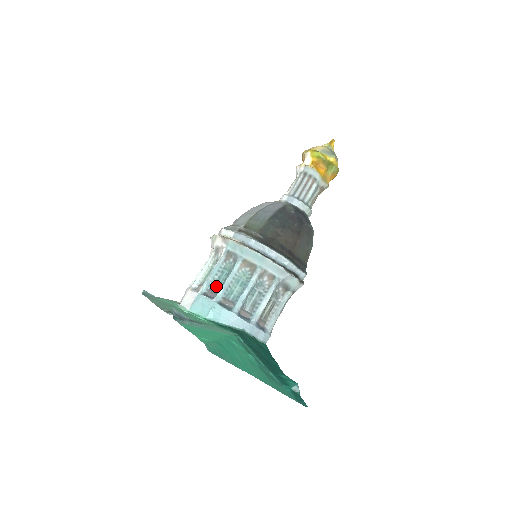
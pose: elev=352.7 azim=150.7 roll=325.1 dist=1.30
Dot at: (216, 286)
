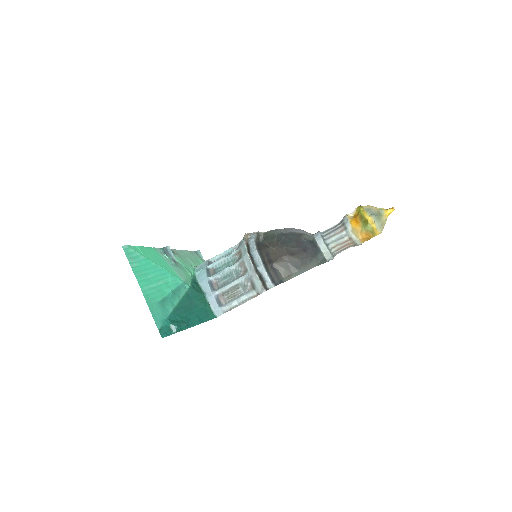
Dot at: occluded
